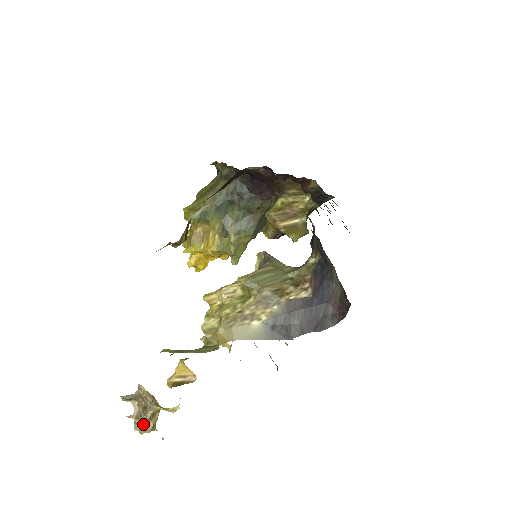
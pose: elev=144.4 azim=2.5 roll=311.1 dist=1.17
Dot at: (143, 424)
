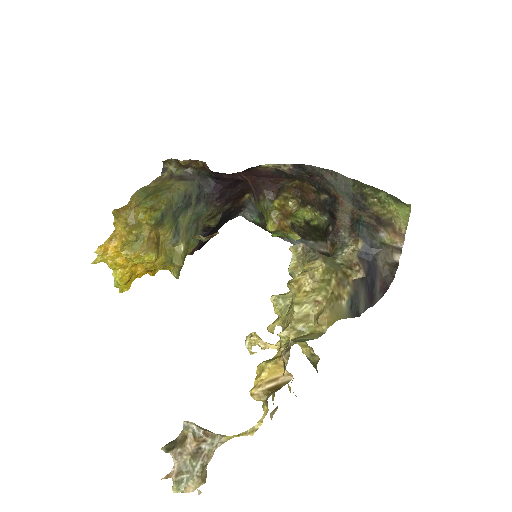
Dot at: (202, 472)
